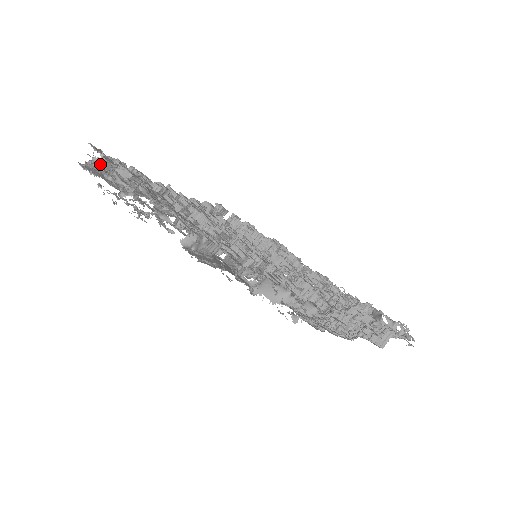
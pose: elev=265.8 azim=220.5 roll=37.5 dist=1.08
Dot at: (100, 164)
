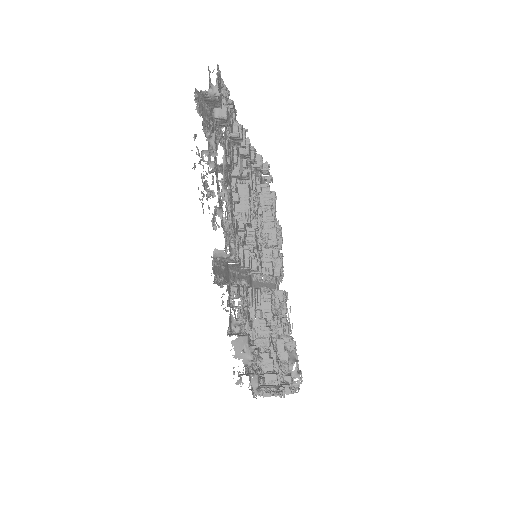
Dot at: (210, 98)
